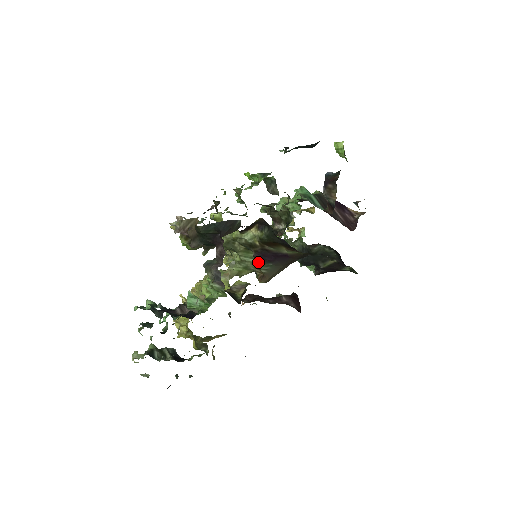
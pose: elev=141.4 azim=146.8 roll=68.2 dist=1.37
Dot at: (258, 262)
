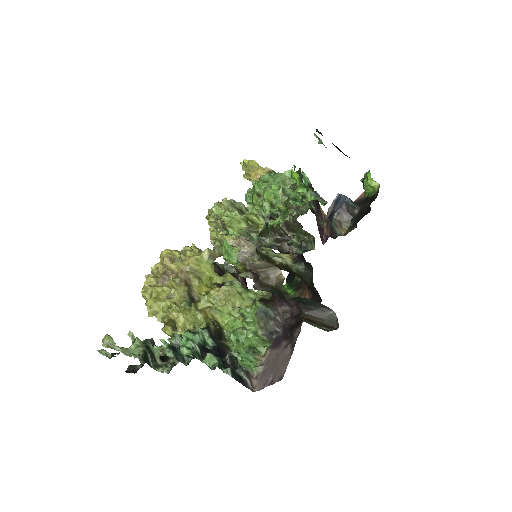
Dot at: occluded
